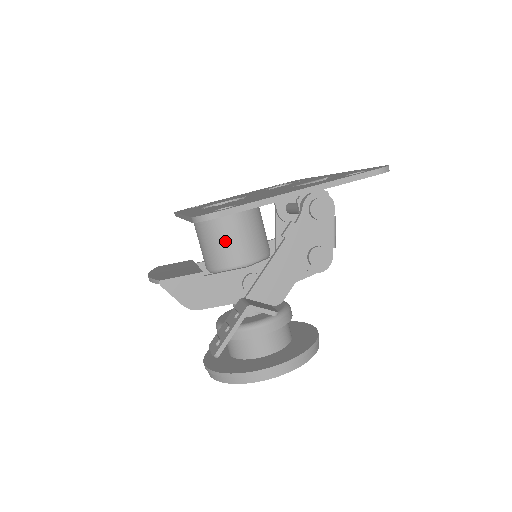
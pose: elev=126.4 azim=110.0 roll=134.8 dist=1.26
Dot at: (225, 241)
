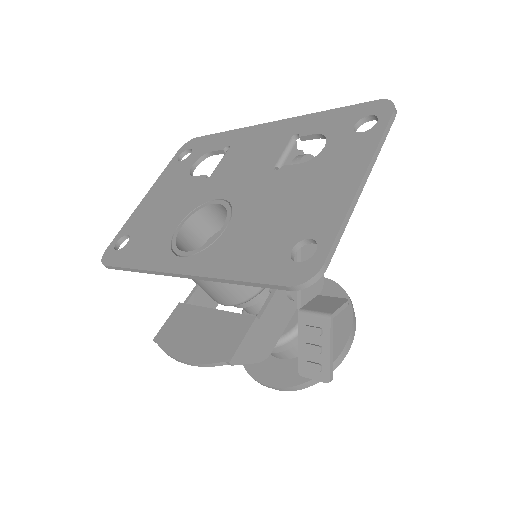
Dot at: occluded
